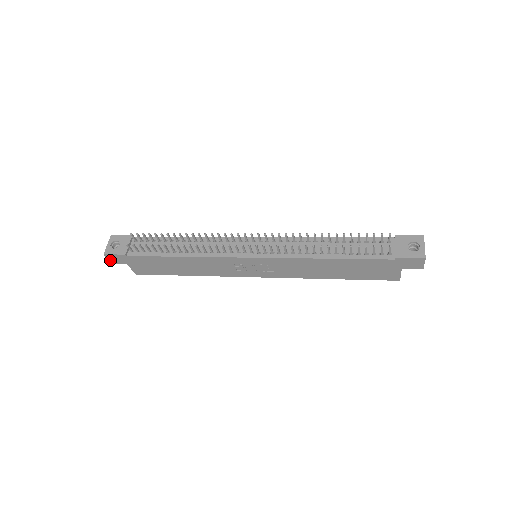
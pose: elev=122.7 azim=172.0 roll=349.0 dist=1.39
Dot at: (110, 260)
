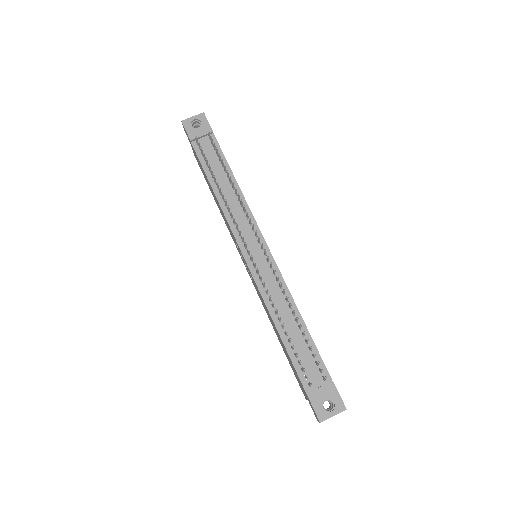
Dot at: occluded
